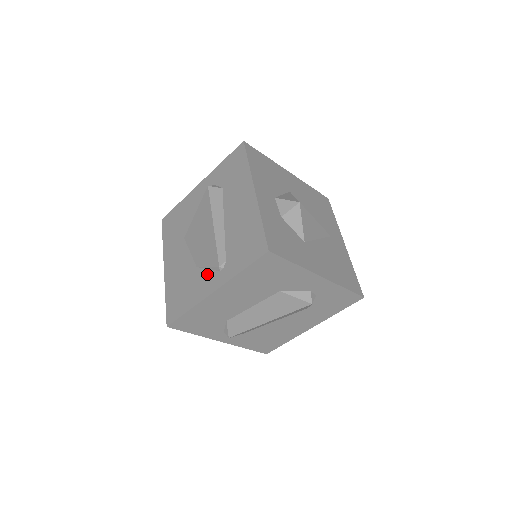
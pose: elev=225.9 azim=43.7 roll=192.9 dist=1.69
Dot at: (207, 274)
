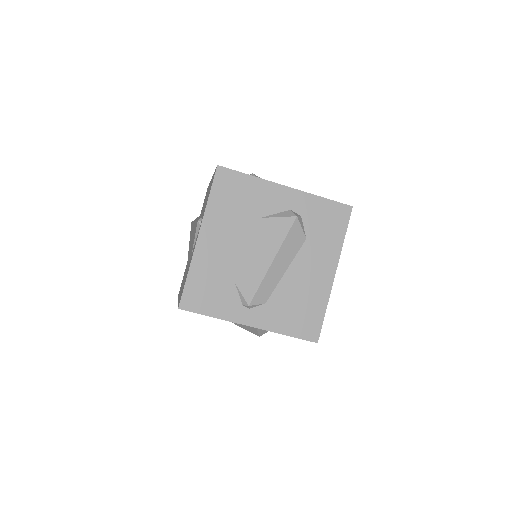
Dot at: (195, 242)
